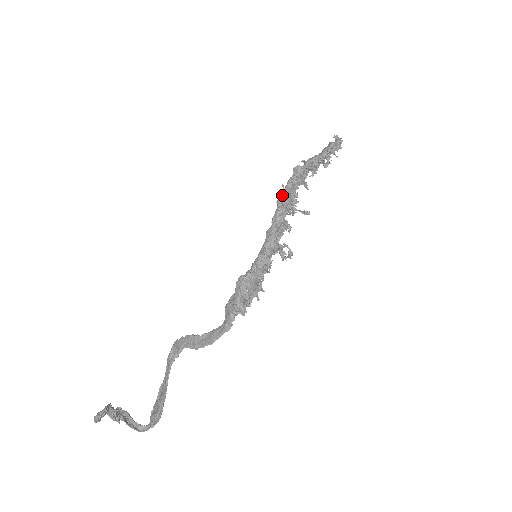
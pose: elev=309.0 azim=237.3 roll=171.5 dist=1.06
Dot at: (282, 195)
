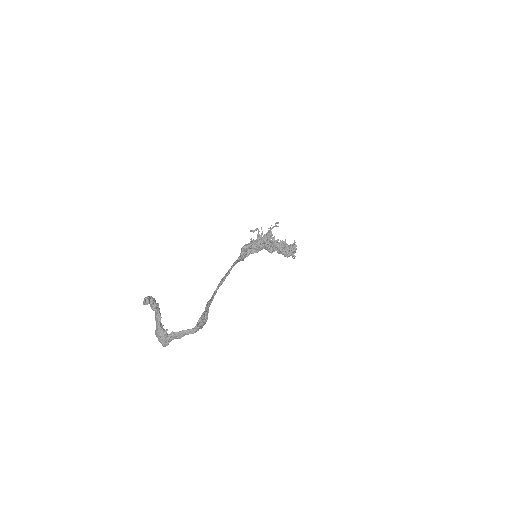
Dot at: occluded
